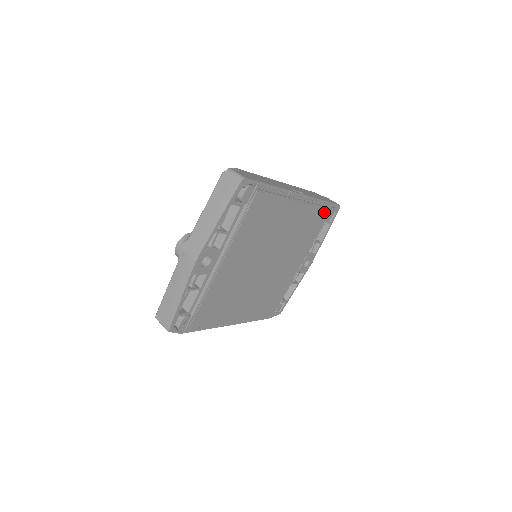
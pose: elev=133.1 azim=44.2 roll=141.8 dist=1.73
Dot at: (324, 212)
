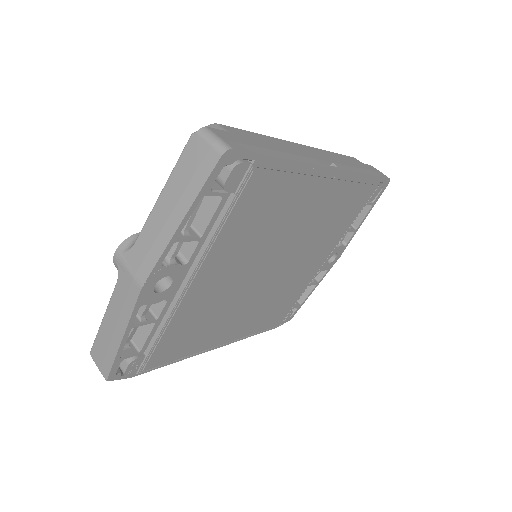
Dot at: (366, 191)
